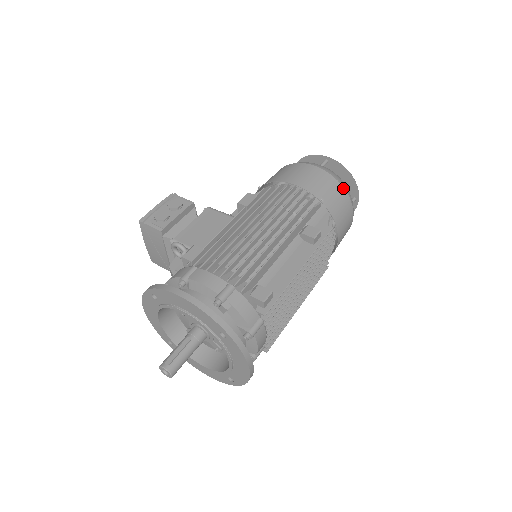
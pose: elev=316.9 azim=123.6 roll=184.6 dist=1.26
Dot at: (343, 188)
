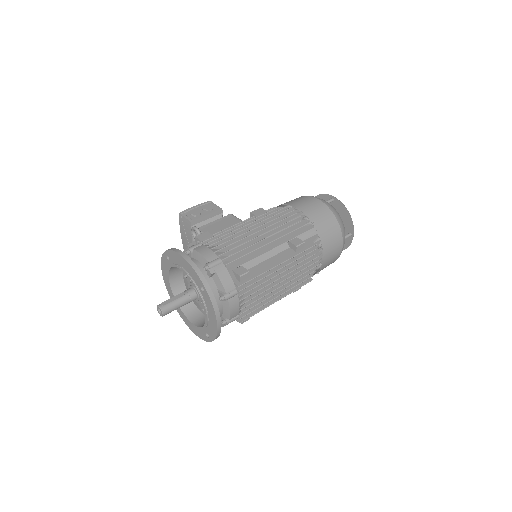
Dot at: (336, 219)
